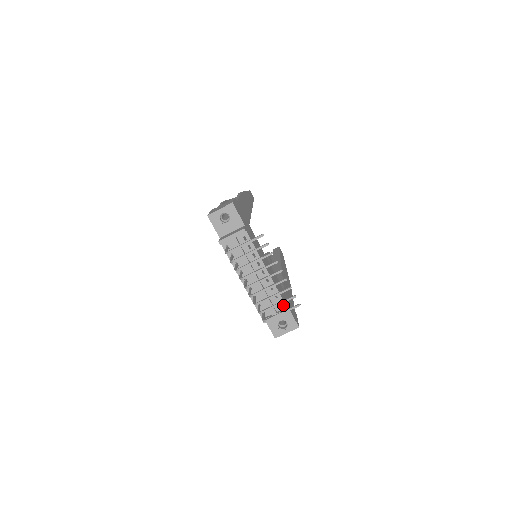
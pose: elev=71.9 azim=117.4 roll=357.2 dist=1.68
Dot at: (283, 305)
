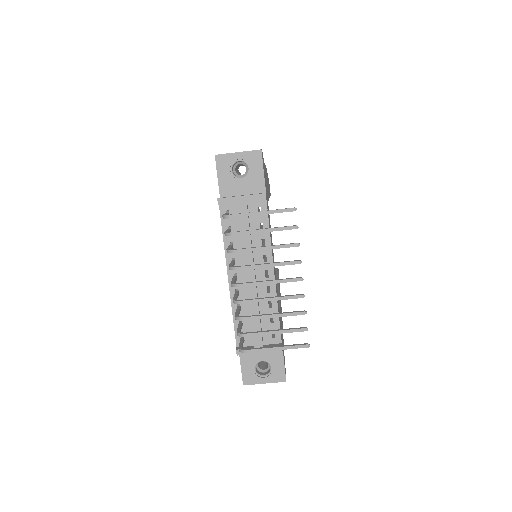
Dot at: (277, 337)
